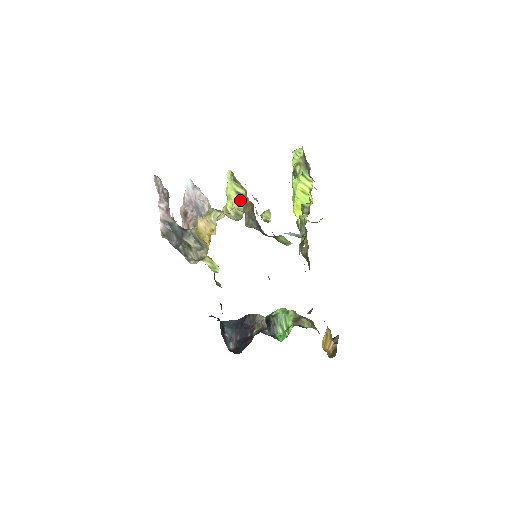
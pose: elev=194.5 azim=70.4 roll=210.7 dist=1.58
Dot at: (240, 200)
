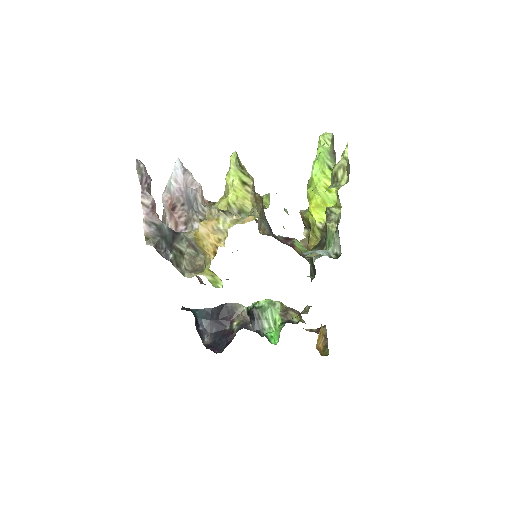
Dot at: (247, 193)
